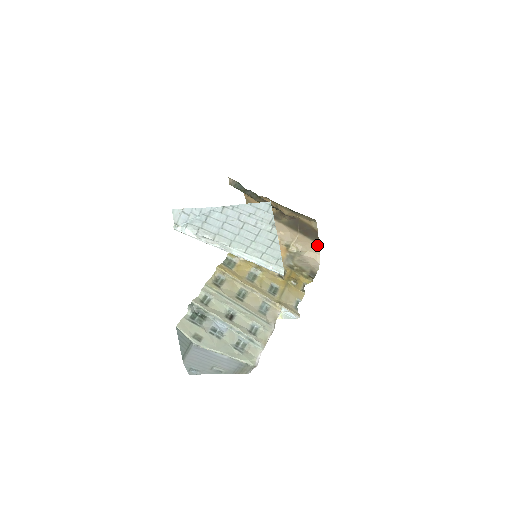
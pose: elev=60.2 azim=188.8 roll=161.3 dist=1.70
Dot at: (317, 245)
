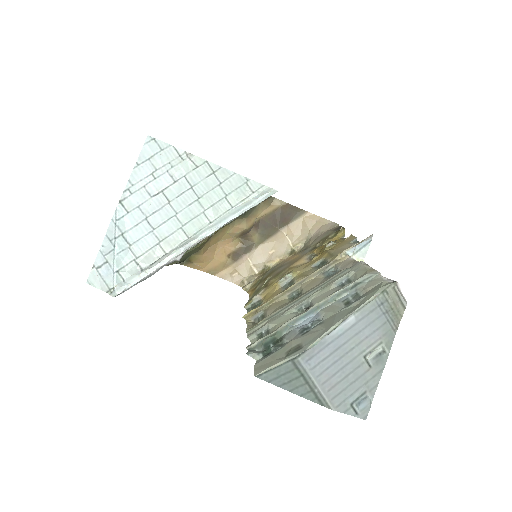
Dot at: (307, 215)
